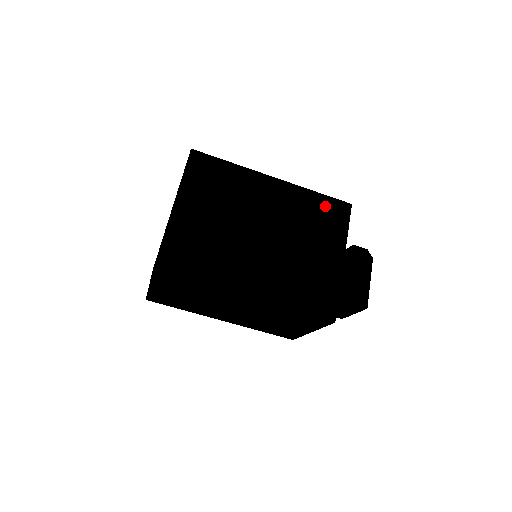
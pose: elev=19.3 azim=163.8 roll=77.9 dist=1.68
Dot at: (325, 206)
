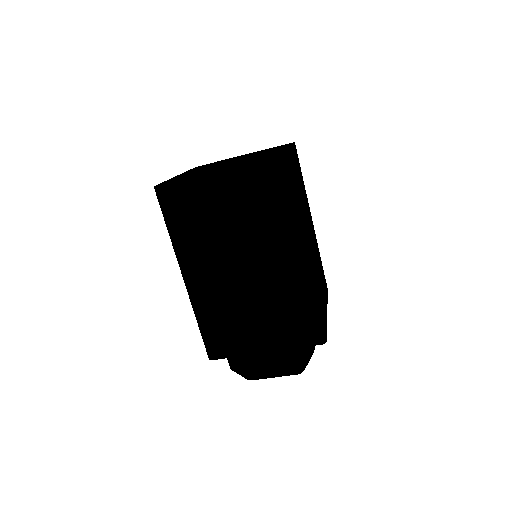
Dot at: occluded
